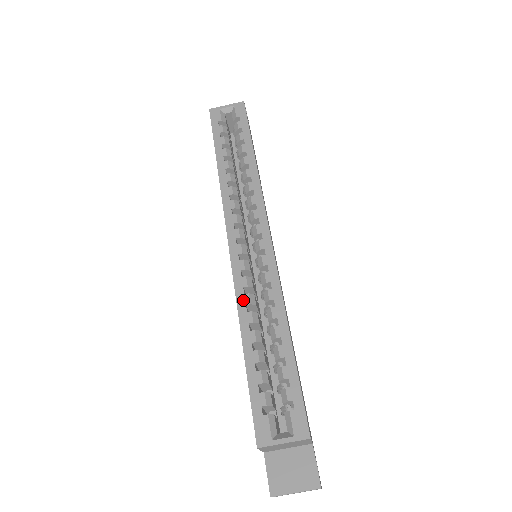
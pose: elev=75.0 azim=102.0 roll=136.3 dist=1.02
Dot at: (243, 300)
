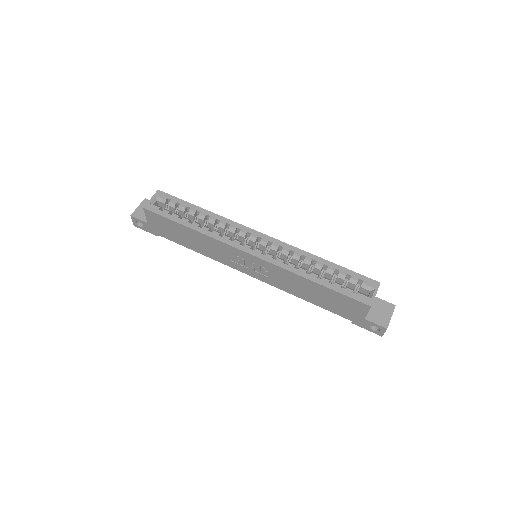
Dot at: (290, 267)
